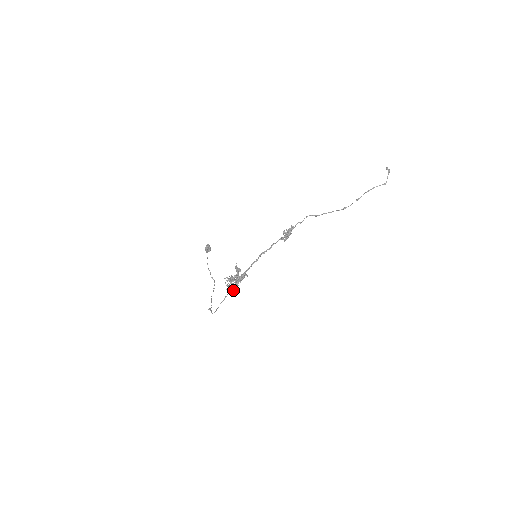
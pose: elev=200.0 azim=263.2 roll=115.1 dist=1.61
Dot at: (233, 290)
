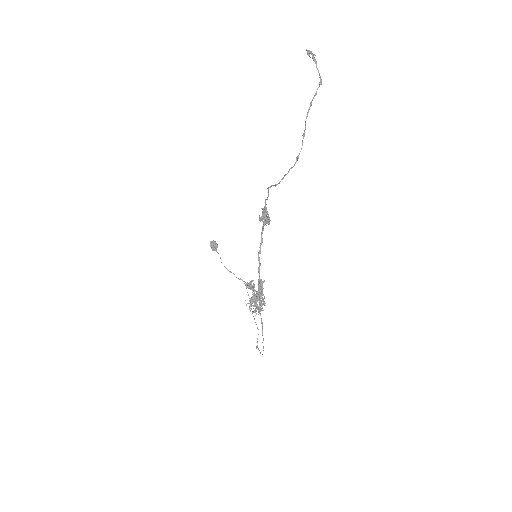
Dot at: (263, 310)
